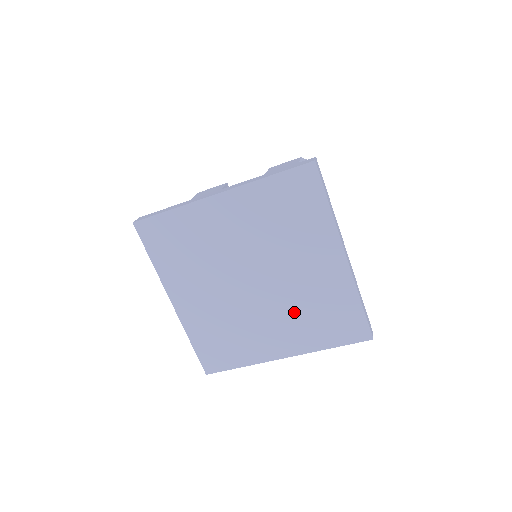
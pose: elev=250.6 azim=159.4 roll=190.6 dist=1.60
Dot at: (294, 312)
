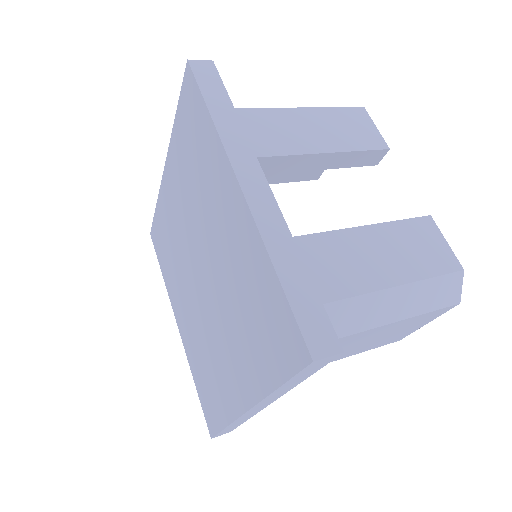
Dot at: (199, 334)
